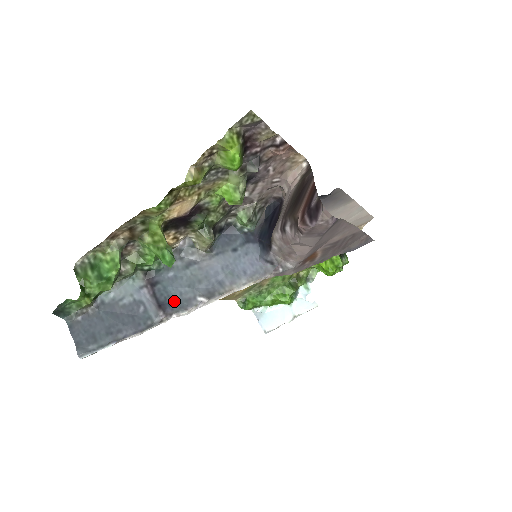
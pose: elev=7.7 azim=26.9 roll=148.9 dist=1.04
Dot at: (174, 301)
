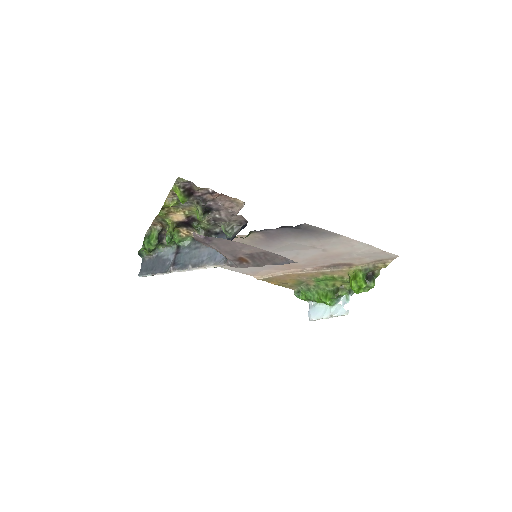
Dot at: (181, 264)
